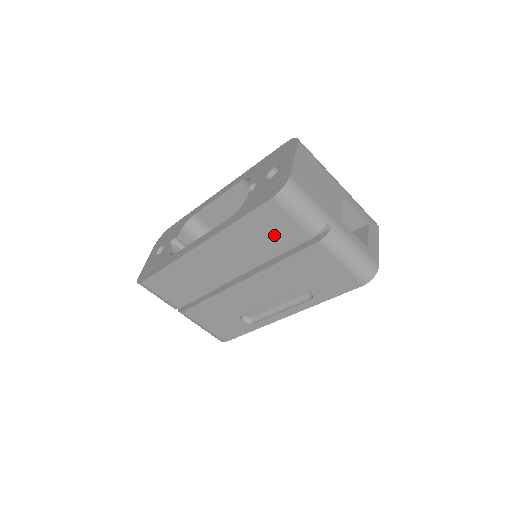
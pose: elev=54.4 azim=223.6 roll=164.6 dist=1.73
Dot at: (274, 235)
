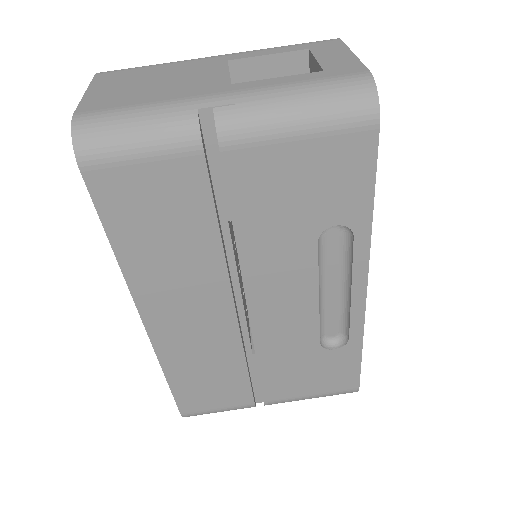
Dot at: (169, 211)
